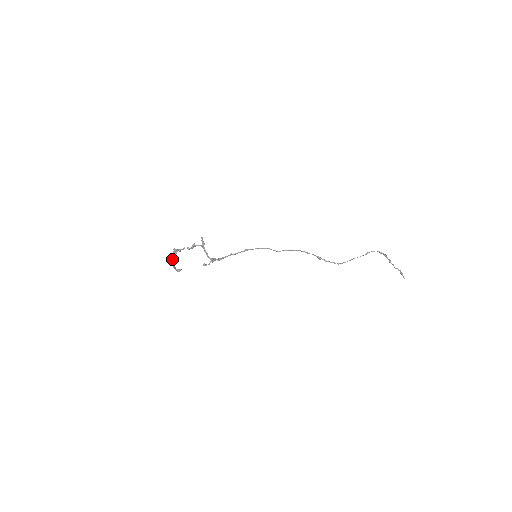
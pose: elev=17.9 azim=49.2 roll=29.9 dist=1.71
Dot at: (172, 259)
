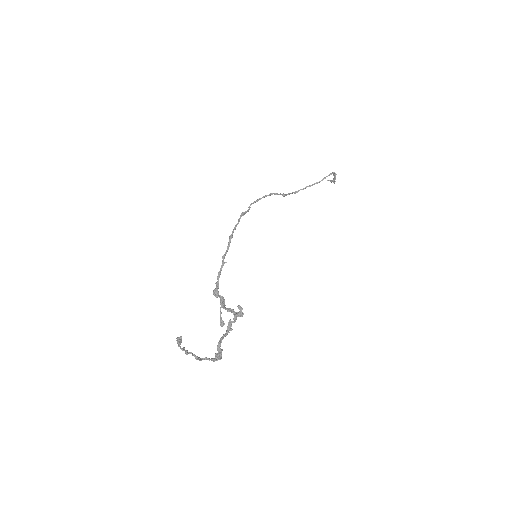
Dot at: (200, 359)
